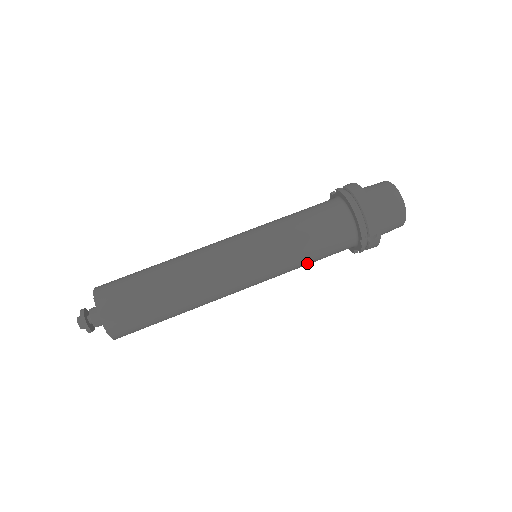
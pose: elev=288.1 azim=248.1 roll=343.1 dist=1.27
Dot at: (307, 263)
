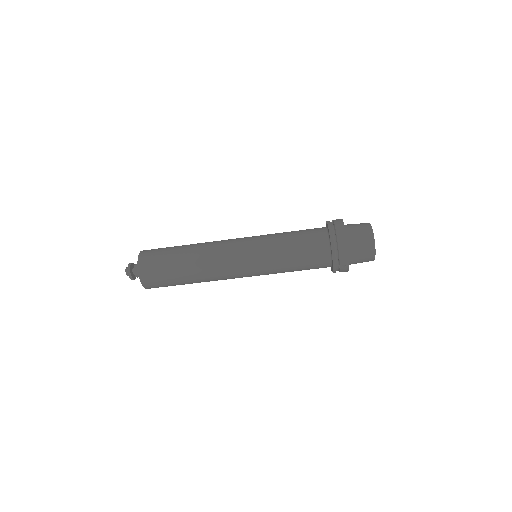
Dot at: (291, 271)
